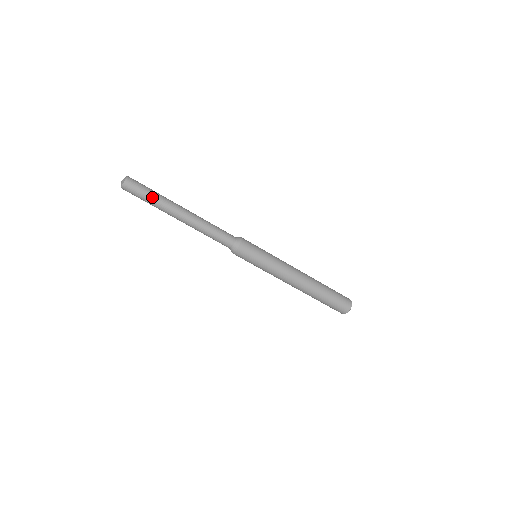
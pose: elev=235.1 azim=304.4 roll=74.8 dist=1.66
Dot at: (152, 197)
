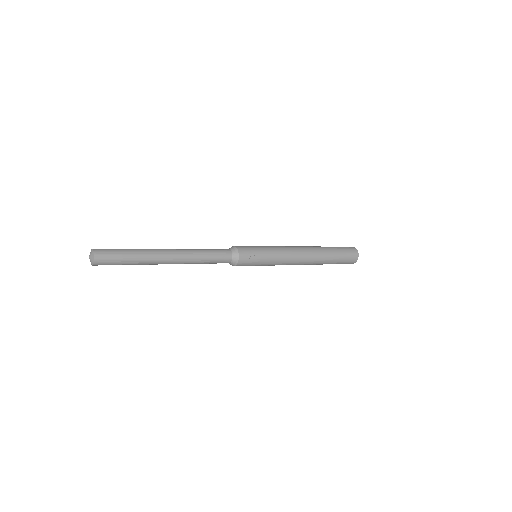
Dot at: (131, 261)
